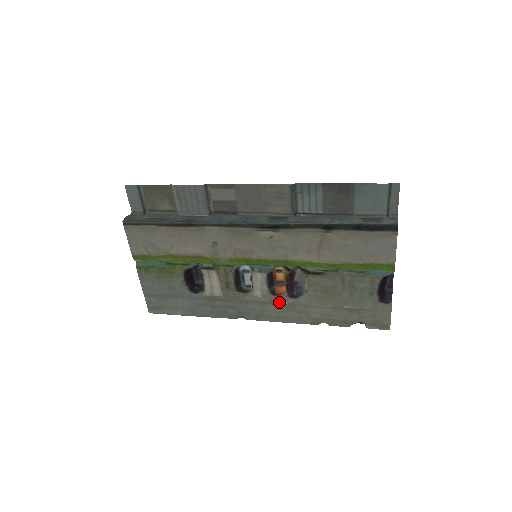
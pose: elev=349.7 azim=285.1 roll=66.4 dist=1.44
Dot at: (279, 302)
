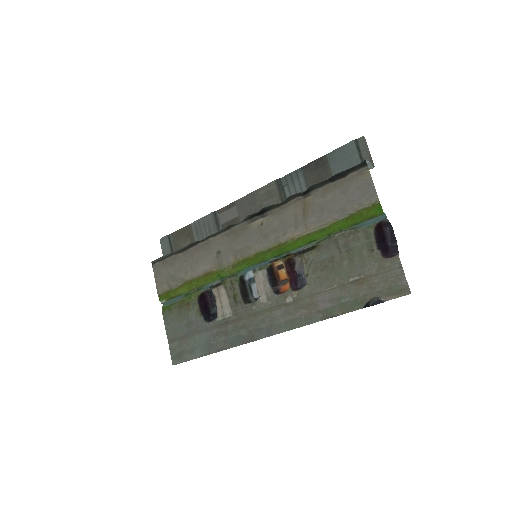
Dot at: (285, 301)
